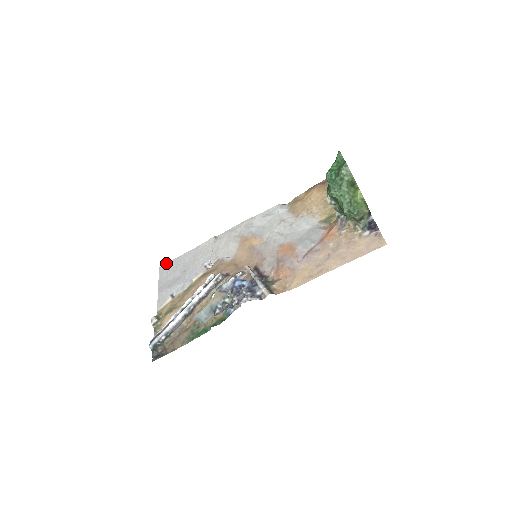
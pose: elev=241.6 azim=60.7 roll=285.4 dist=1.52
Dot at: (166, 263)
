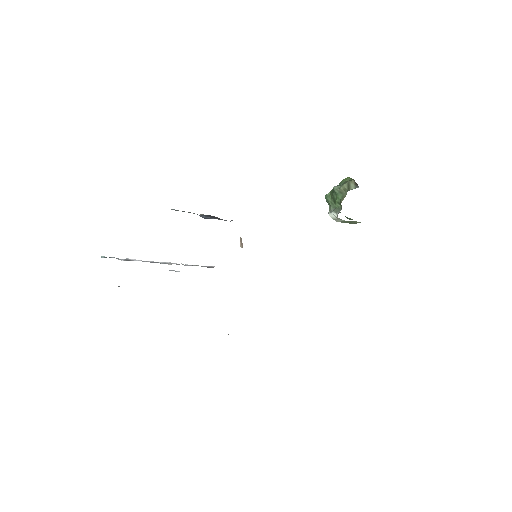
Dot at: occluded
